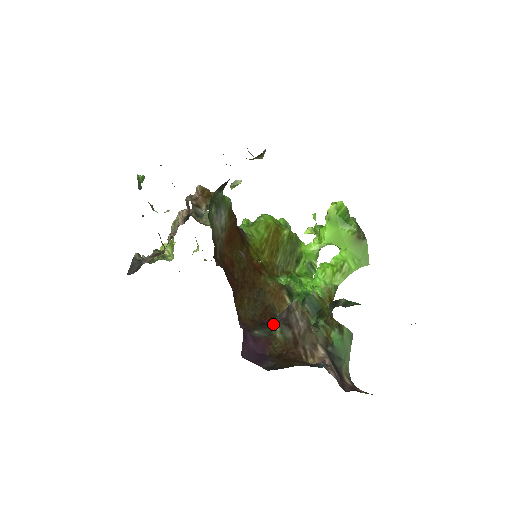
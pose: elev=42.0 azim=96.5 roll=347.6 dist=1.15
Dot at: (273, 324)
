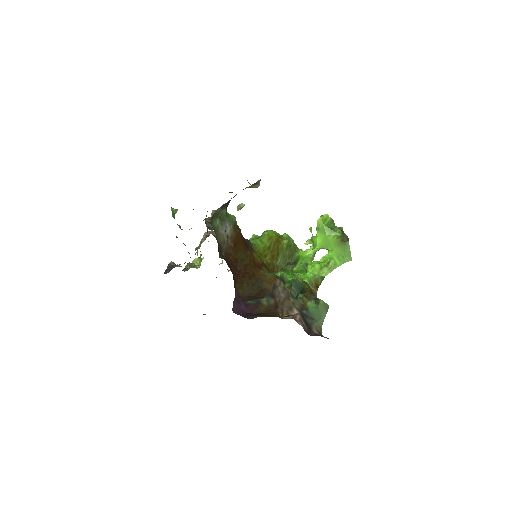
Dot at: (262, 297)
